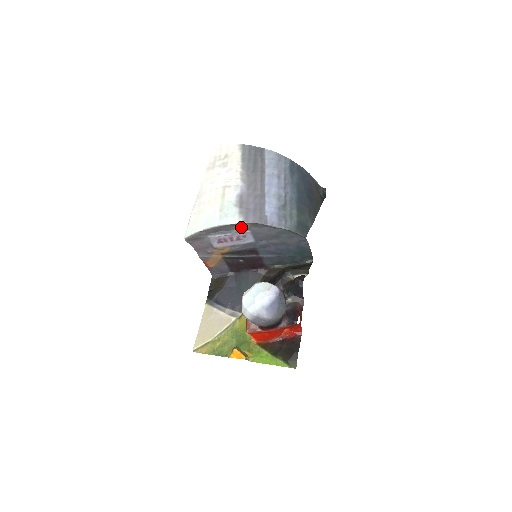
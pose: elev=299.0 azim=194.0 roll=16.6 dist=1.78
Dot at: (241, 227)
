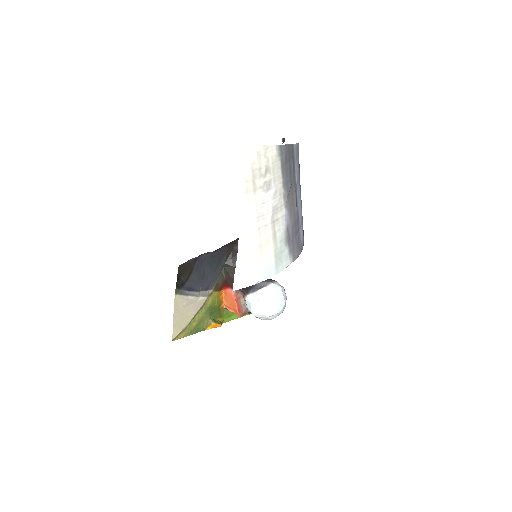
Dot at: occluded
